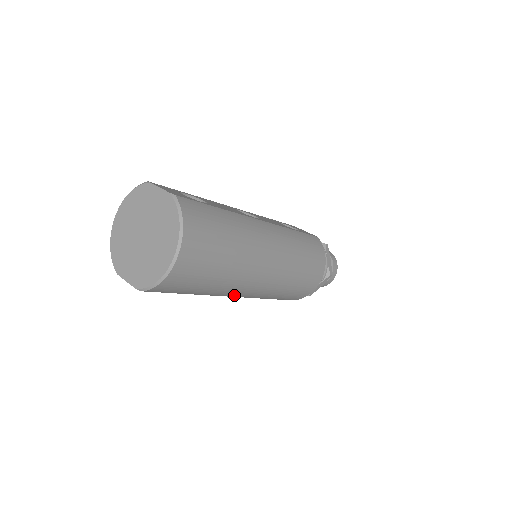
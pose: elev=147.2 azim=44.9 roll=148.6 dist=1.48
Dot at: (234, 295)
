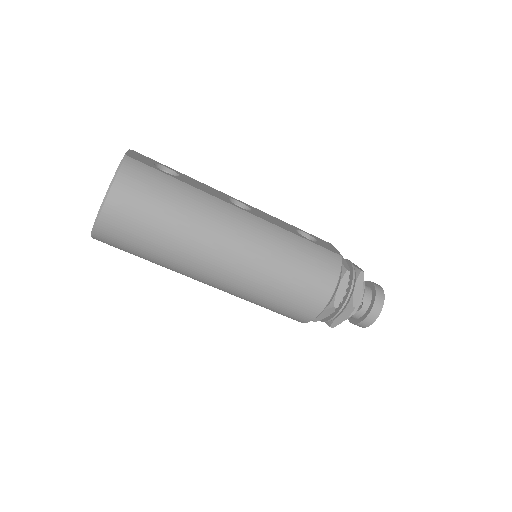
Dot at: (201, 280)
